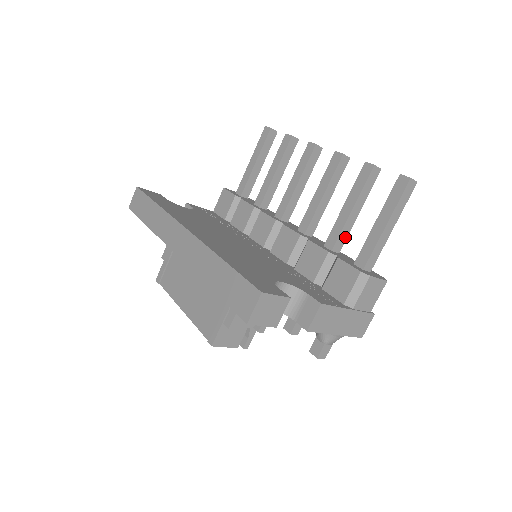
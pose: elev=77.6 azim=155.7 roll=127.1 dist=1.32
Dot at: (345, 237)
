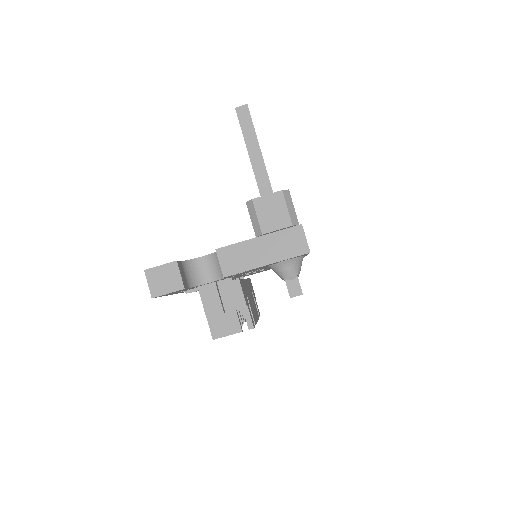
Dot at: occluded
